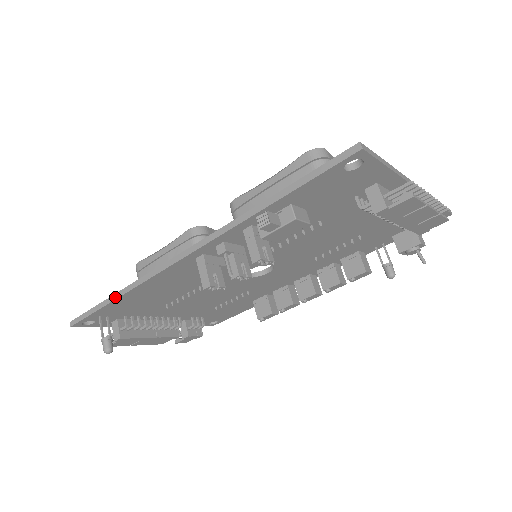
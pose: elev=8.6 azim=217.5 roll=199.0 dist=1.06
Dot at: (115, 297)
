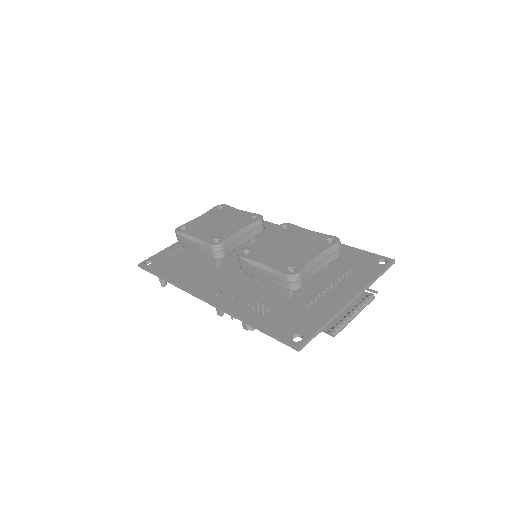
Dot at: (166, 281)
